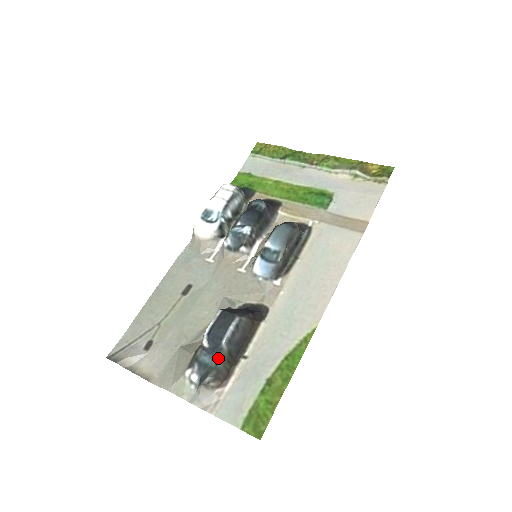
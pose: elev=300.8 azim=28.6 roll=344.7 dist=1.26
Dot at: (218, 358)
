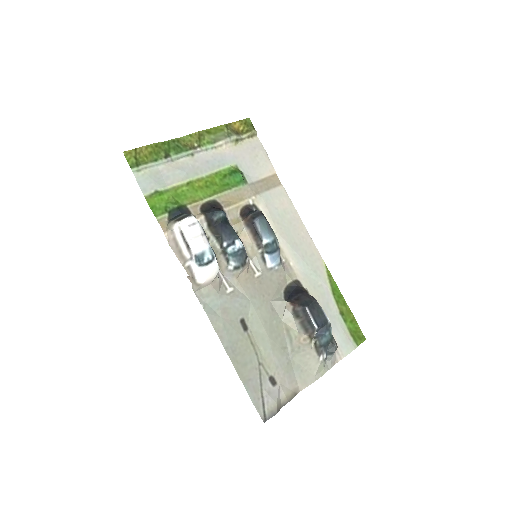
Dot at: (330, 331)
